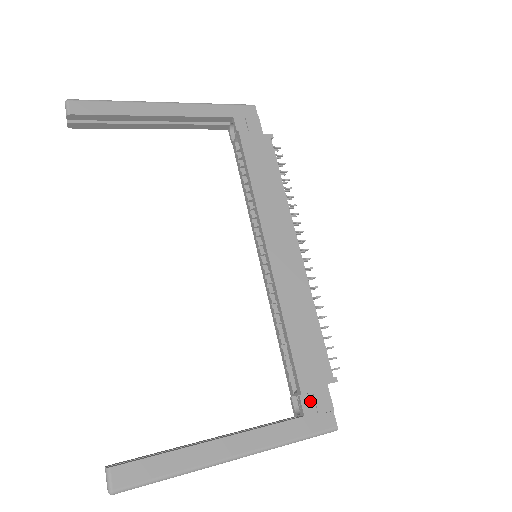
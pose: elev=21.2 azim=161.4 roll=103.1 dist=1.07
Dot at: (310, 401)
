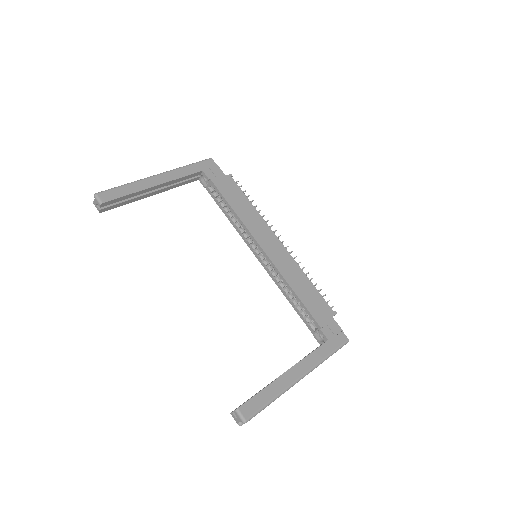
Dot at: (327, 330)
